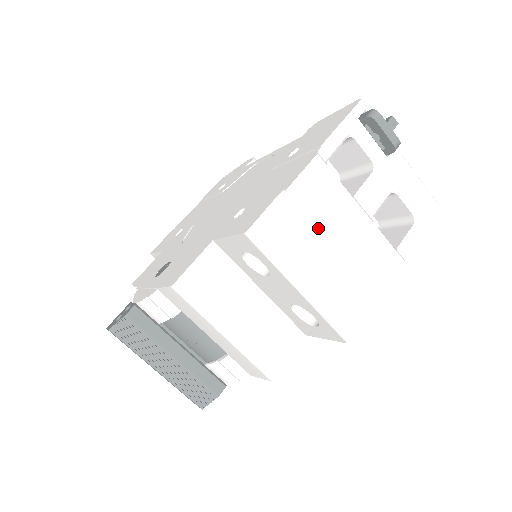
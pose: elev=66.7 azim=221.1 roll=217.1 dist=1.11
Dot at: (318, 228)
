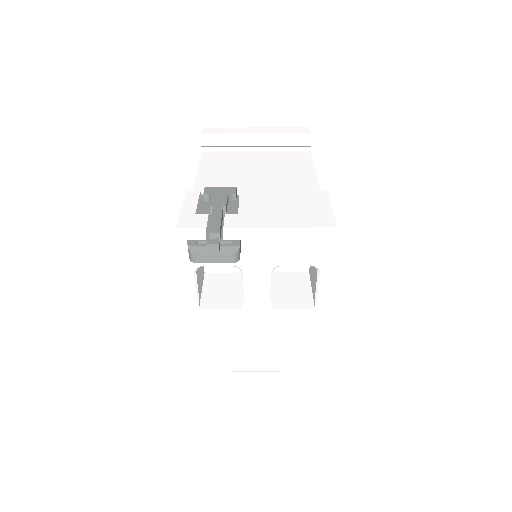
Dot at: (233, 343)
